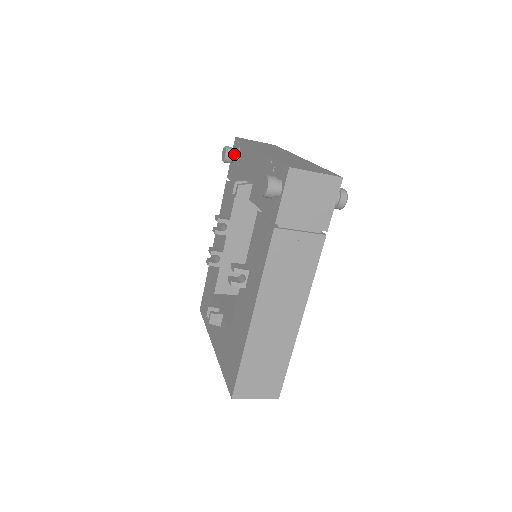
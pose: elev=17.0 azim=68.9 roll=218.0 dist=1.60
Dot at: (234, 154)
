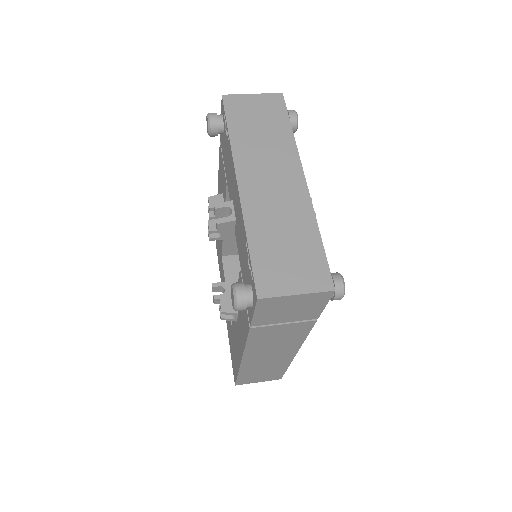
Dot at: (221, 128)
